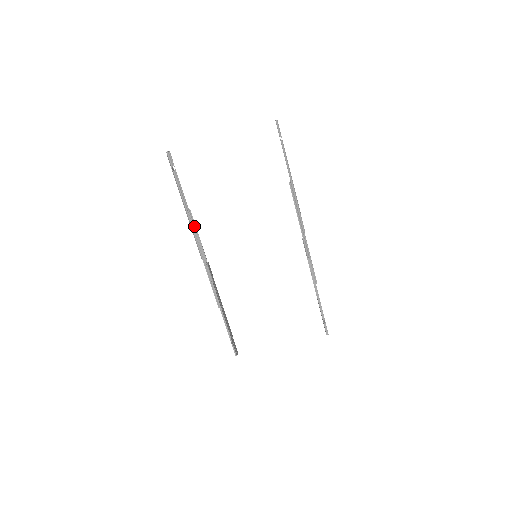
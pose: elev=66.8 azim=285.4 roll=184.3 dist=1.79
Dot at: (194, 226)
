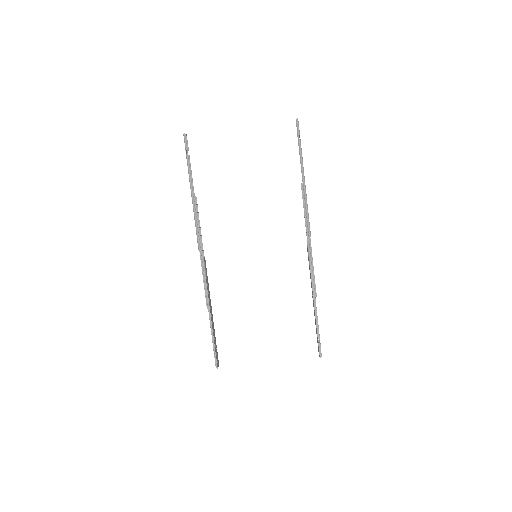
Dot at: (197, 213)
